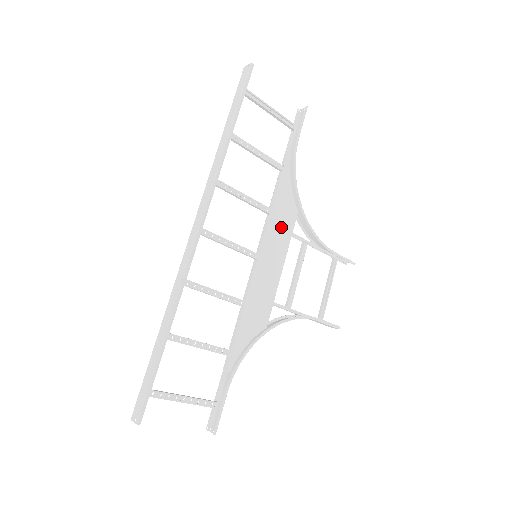
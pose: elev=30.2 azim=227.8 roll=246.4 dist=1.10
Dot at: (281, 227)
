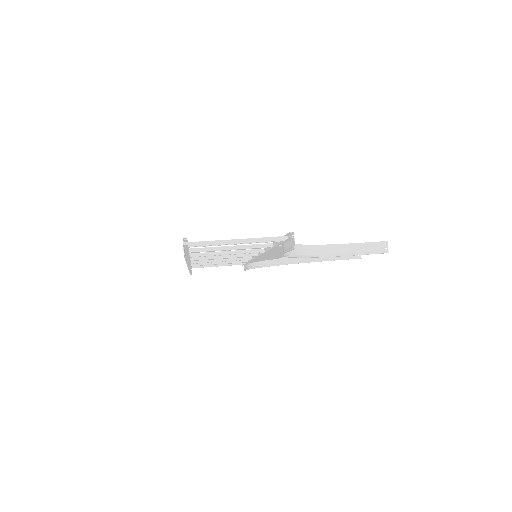
Dot at: (281, 252)
